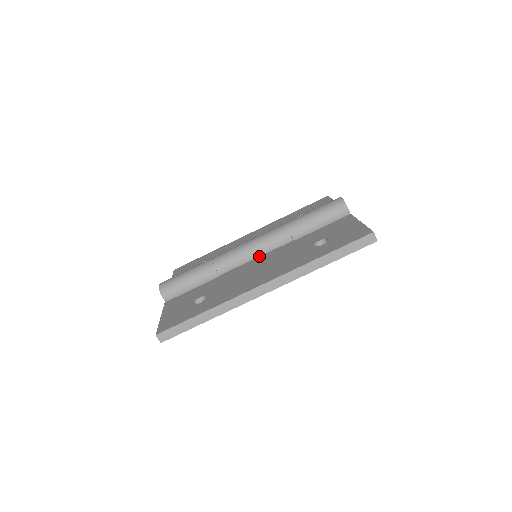
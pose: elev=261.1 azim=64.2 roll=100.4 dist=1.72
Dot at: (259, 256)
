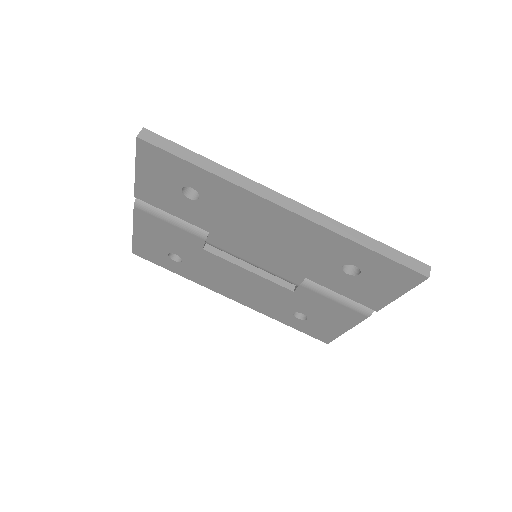
Dot at: occluded
